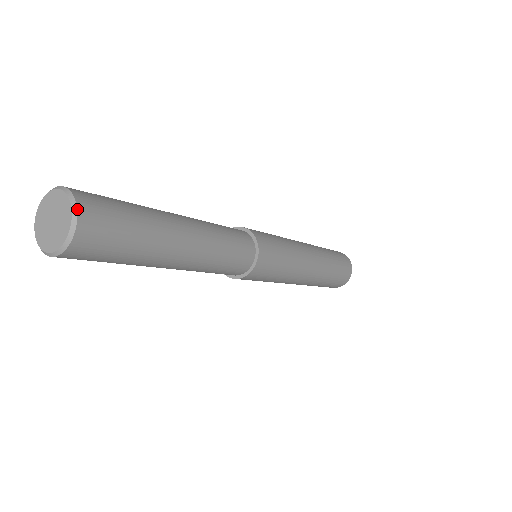
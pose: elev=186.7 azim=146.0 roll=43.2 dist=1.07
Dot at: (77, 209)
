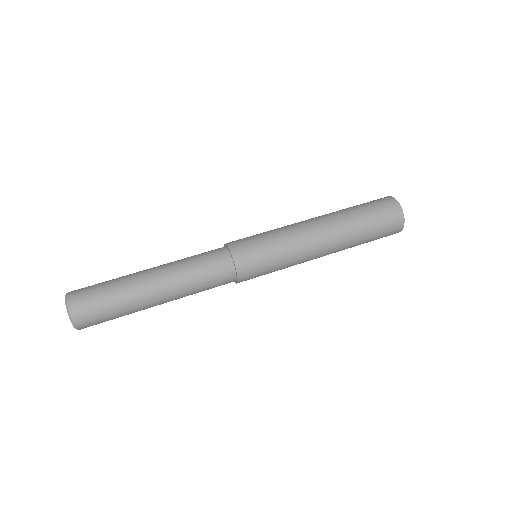
Dot at: (79, 329)
